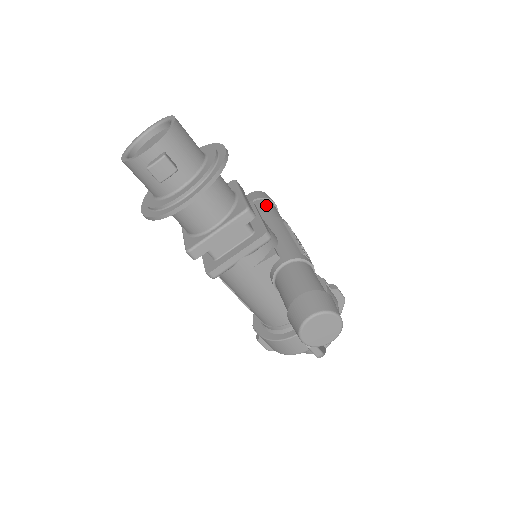
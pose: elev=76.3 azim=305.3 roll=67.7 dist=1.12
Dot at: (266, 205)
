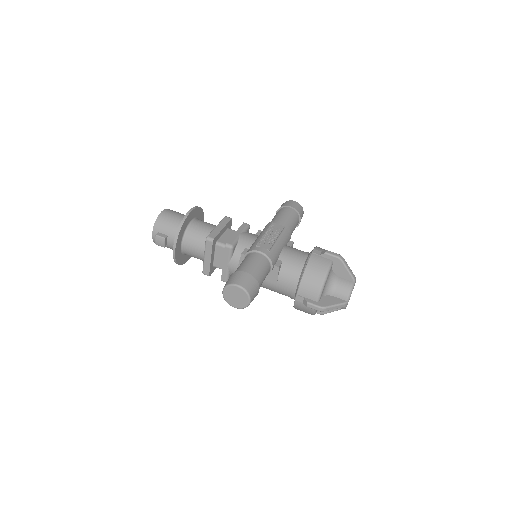
Dot at: (277, 213)
